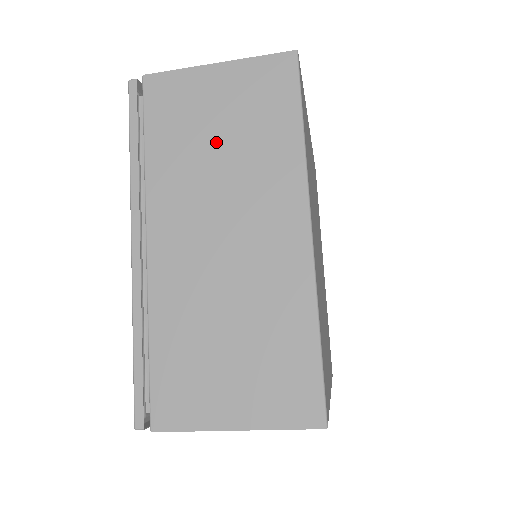
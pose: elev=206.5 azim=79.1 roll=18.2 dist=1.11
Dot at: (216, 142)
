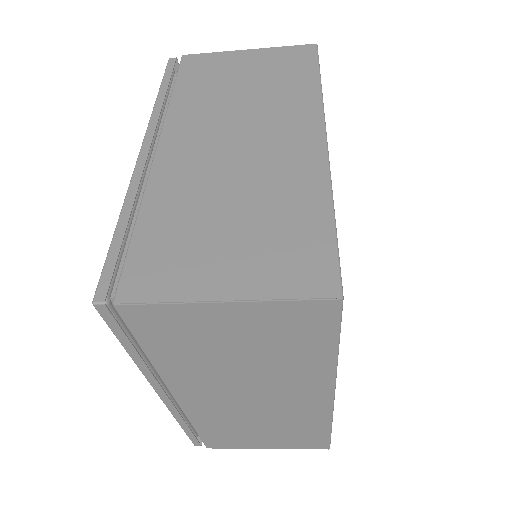
Dot at: (240, 88)
